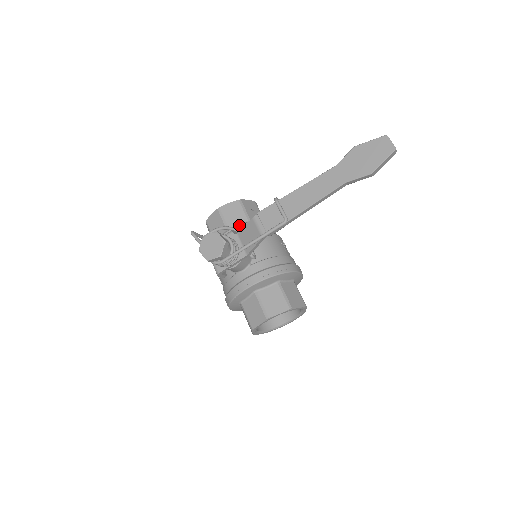
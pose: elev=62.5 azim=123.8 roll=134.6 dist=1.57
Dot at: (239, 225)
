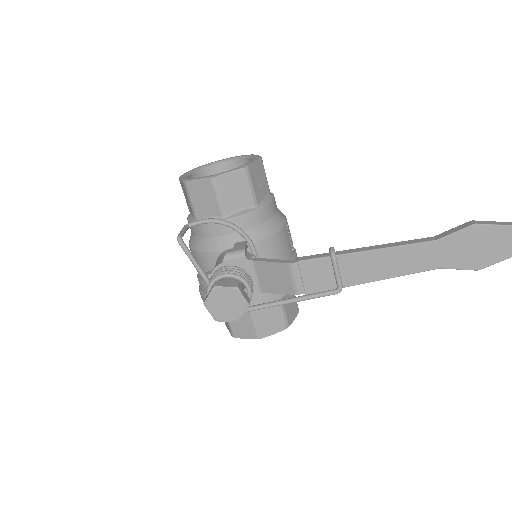
Dot at: (243, 215)
